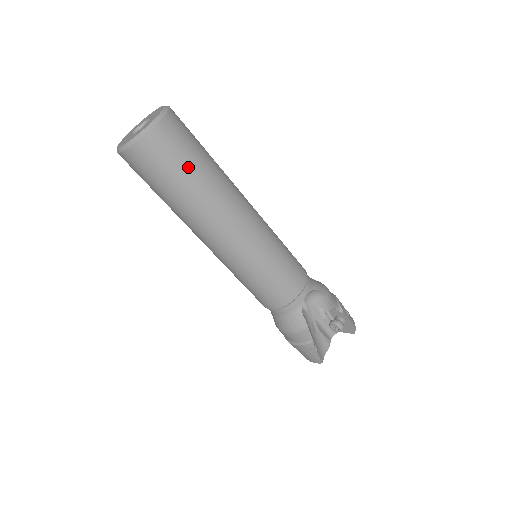
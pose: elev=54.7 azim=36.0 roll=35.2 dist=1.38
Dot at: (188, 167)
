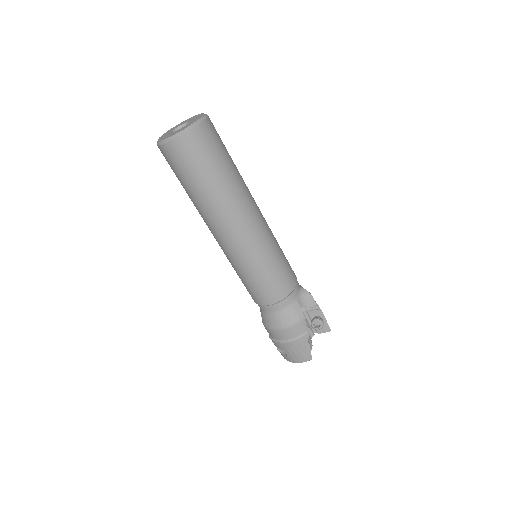
Dot at: (225, 158)
